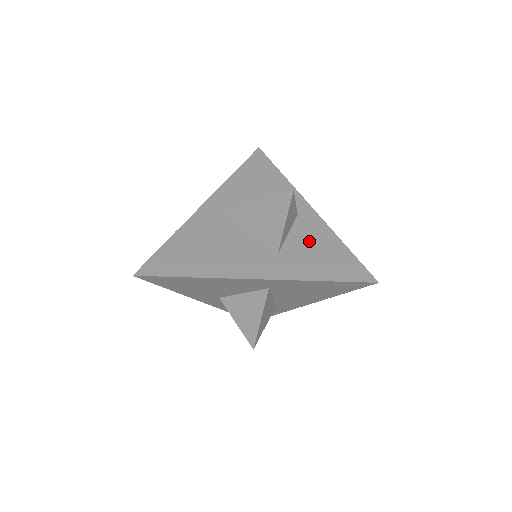
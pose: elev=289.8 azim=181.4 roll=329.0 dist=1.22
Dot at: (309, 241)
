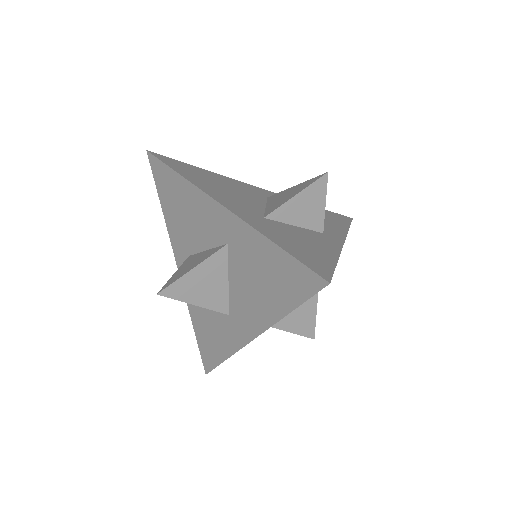
Dot at: (306, 237)
